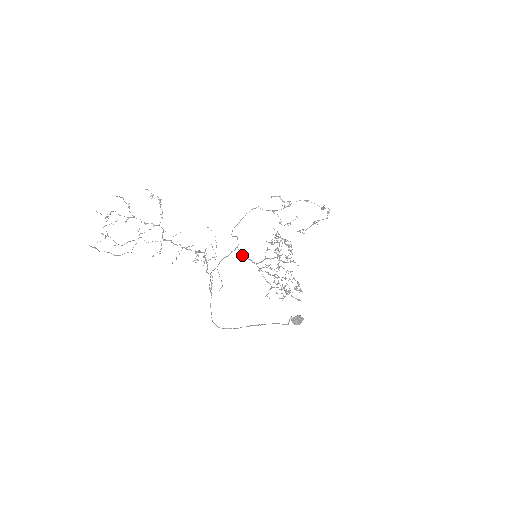
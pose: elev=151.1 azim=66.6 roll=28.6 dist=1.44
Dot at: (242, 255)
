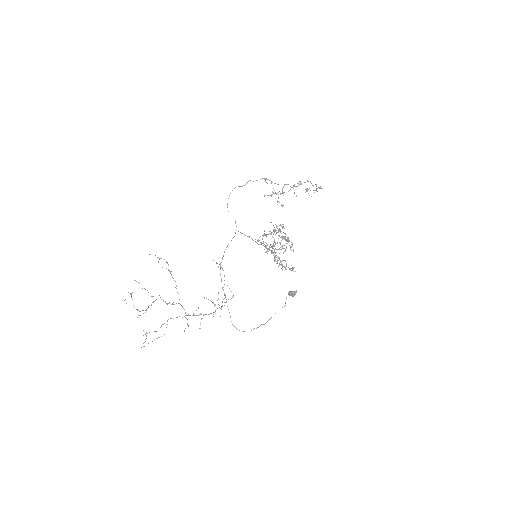
Dot at: (241, 233)
